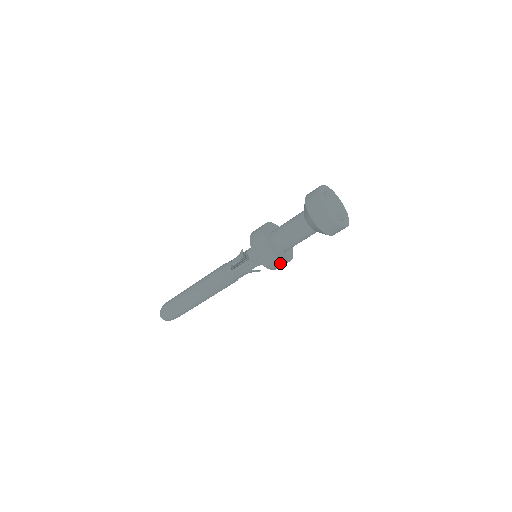
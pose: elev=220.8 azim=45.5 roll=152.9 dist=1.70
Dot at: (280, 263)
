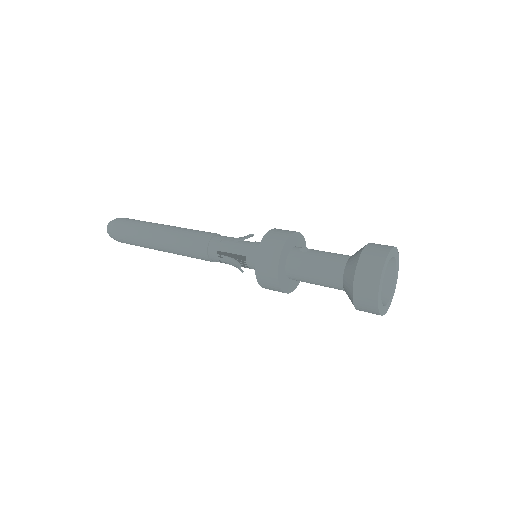
Dot at: occluded
